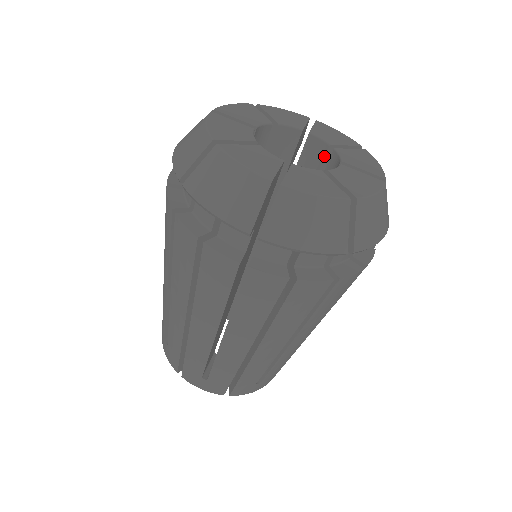
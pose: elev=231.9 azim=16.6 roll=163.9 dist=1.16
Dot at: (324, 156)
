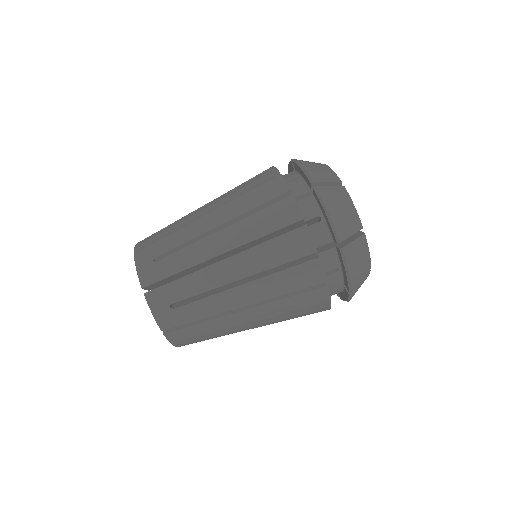
Dot at: occluded
